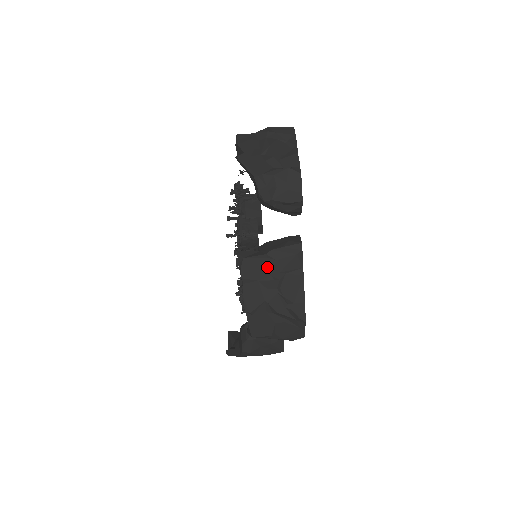
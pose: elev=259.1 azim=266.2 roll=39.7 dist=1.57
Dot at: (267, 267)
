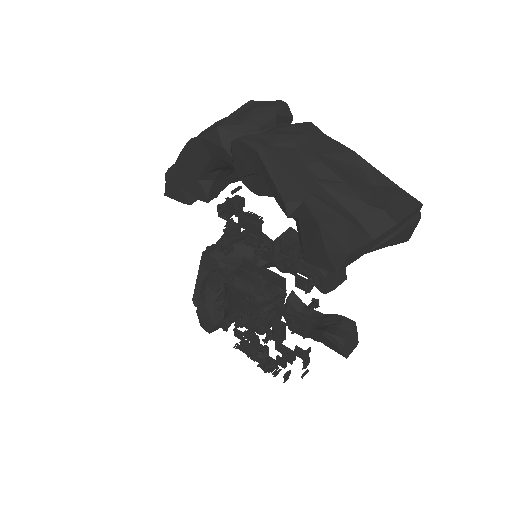
Dot at: occluded
